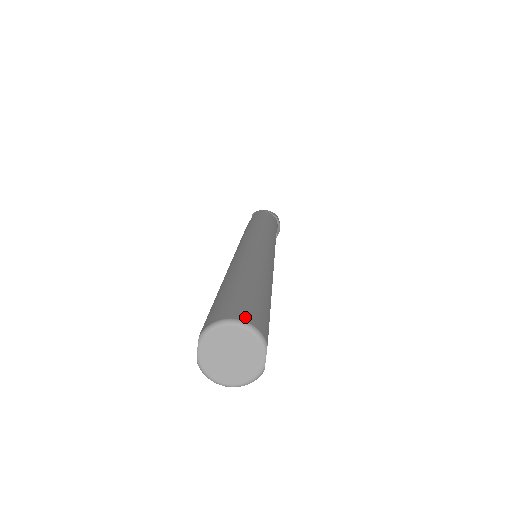
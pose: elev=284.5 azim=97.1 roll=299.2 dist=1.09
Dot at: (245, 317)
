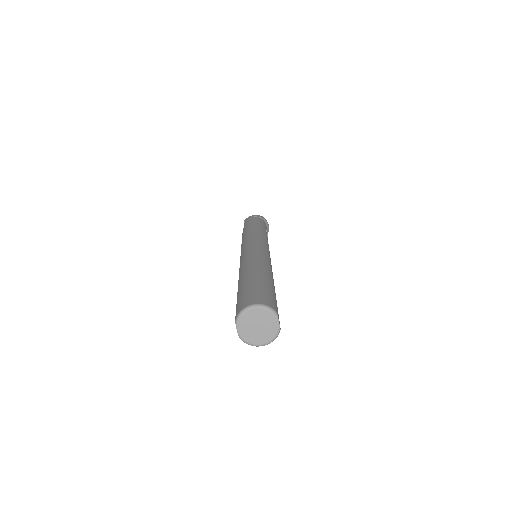
Dot at: (259, 301)
